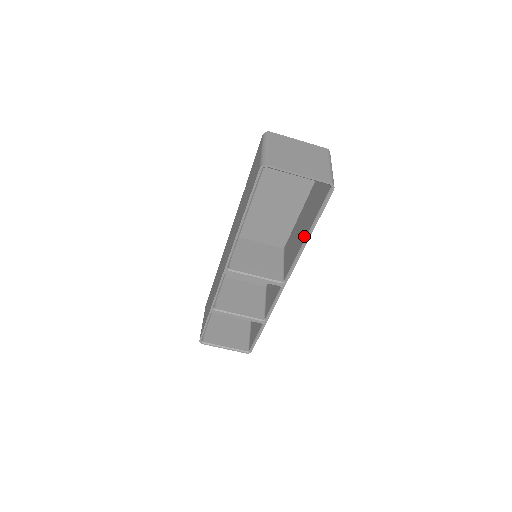
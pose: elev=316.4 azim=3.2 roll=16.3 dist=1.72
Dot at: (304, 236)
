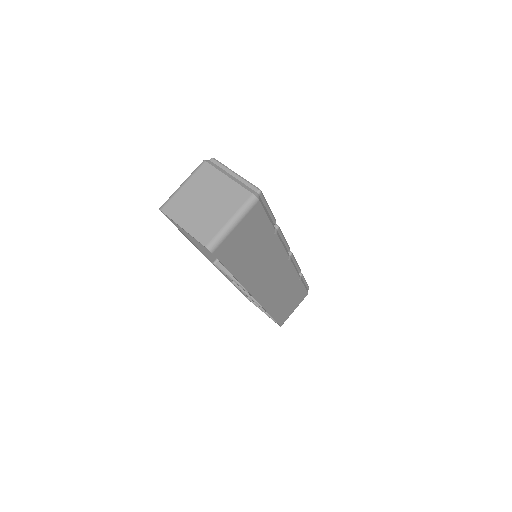
Dot at: occluded
